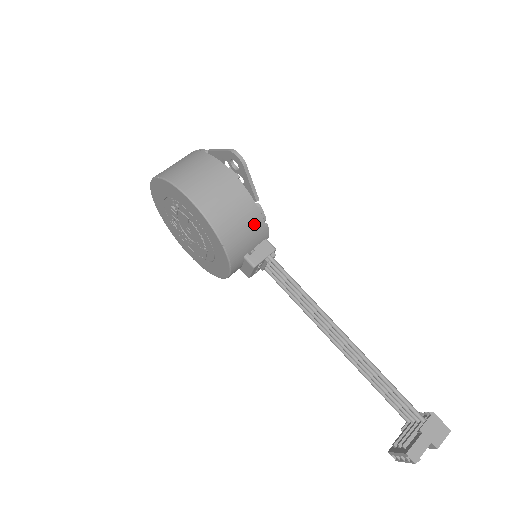
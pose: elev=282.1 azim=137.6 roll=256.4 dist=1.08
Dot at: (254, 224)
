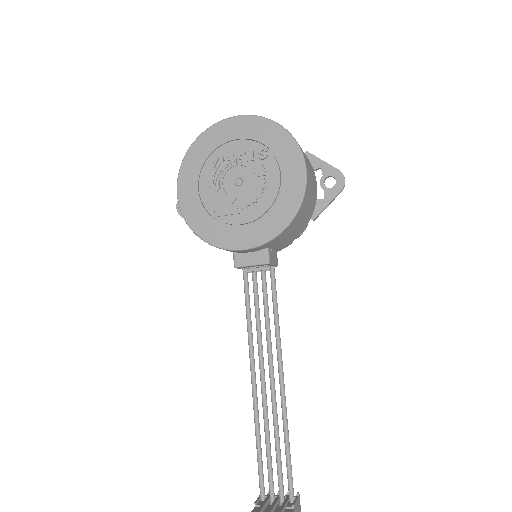
Dot at: (297, 233)
